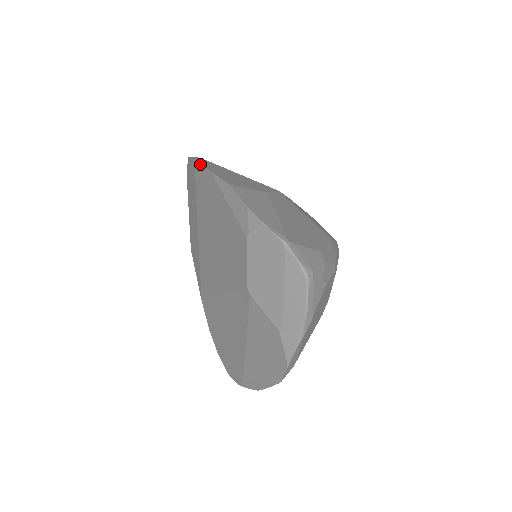
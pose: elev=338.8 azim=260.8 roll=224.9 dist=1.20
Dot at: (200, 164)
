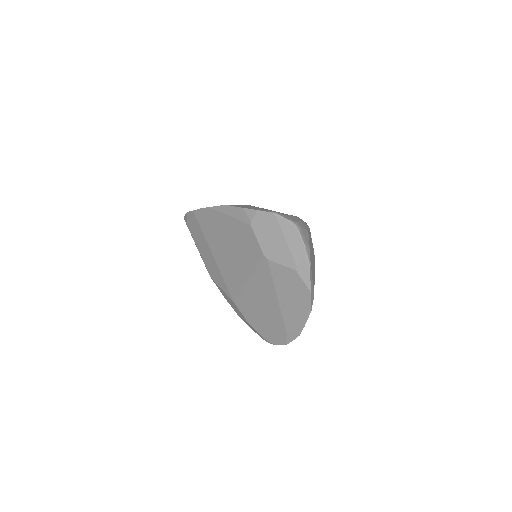
Dot at: (198, 209)
